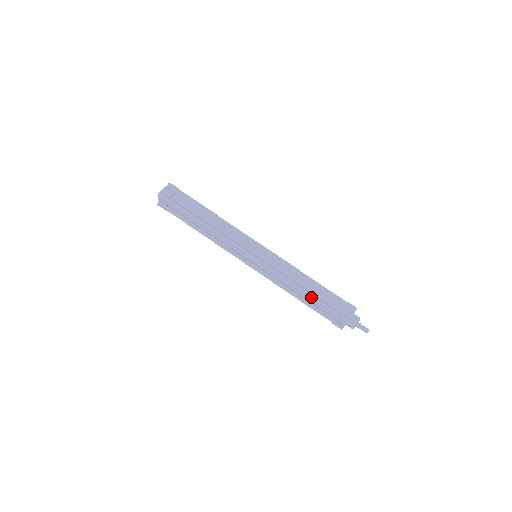
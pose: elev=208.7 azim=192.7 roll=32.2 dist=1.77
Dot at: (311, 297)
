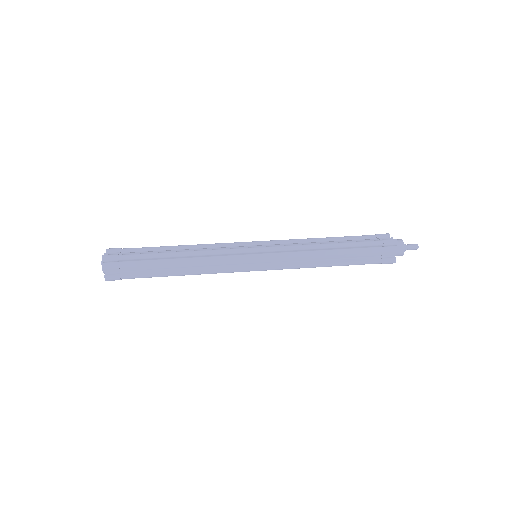
Dot at: (343, 244)
